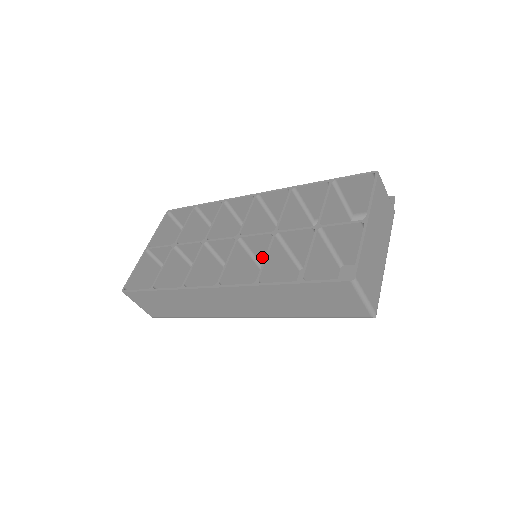
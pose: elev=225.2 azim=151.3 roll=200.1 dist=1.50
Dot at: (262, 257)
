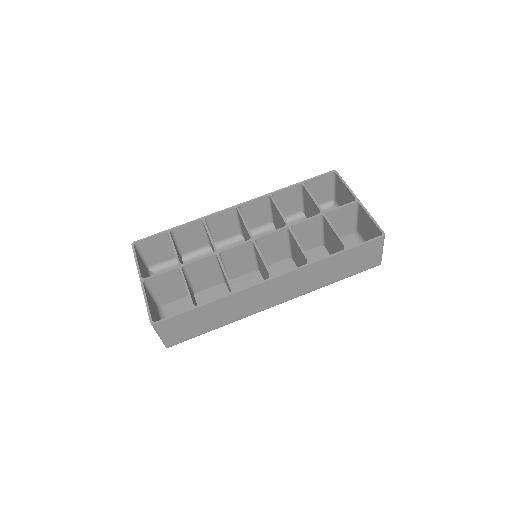
Dot at: (266, 254)
